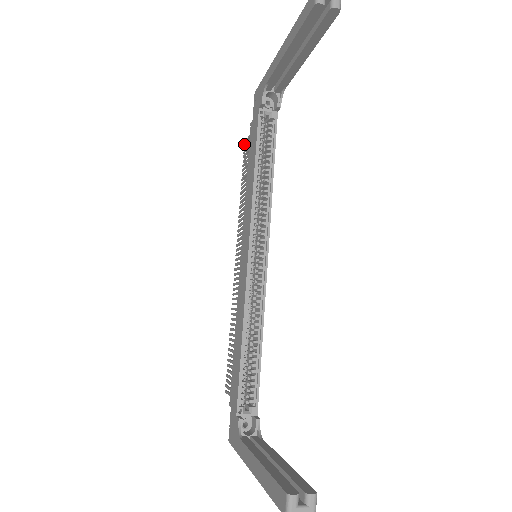
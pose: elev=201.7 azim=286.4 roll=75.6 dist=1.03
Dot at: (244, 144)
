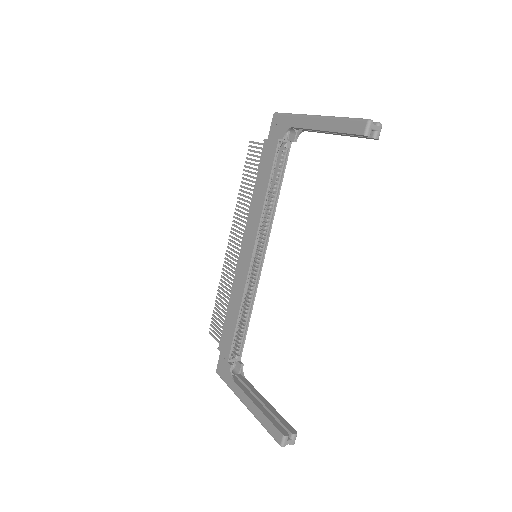
Dot at: (249, 142)
